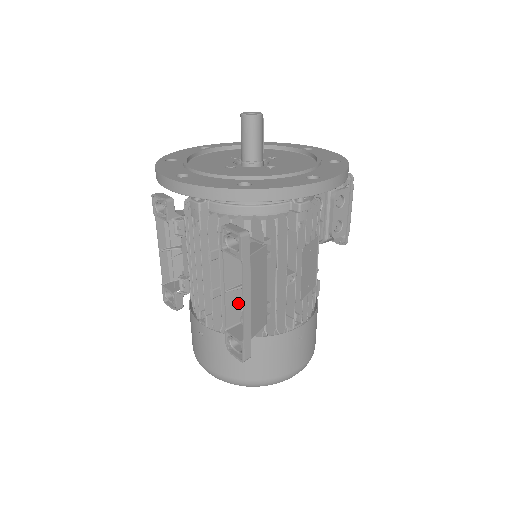
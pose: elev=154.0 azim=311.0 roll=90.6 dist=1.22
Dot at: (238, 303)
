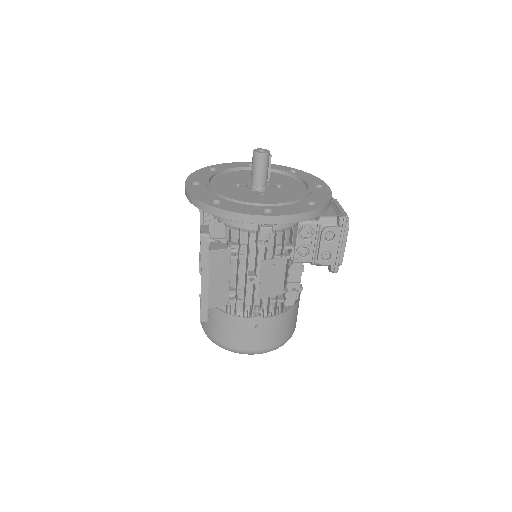
Dot at: occluded
